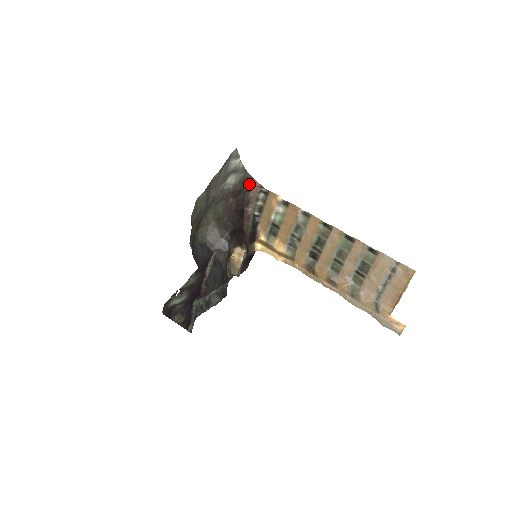
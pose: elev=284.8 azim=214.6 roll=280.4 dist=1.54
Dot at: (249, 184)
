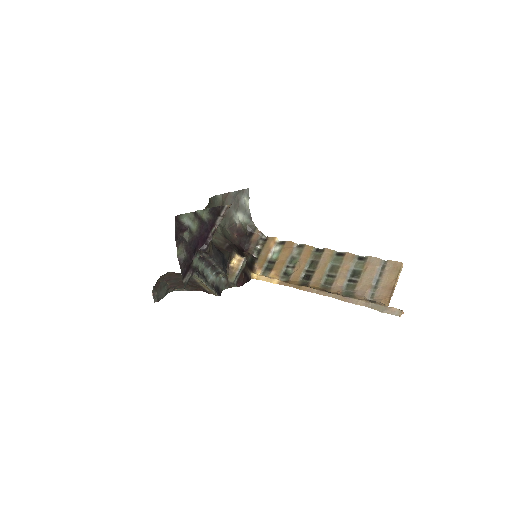
Dot at: (252, 232)
